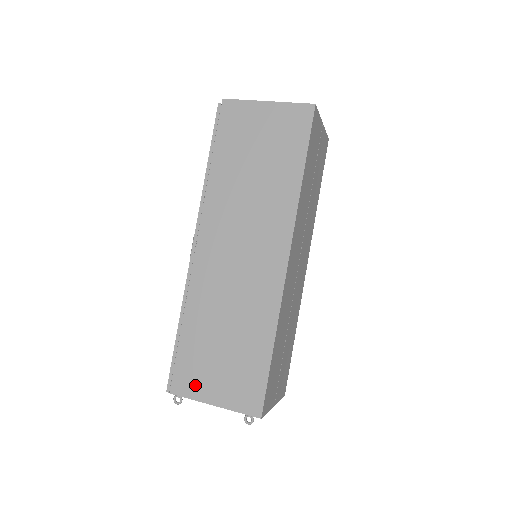
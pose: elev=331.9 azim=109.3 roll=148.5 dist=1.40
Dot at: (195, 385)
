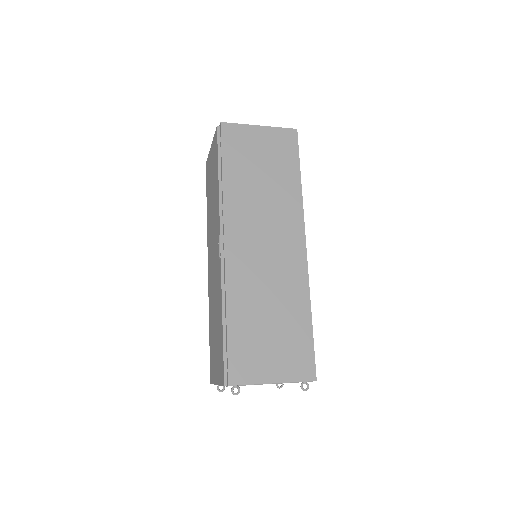
Dot at: (252, 370)
